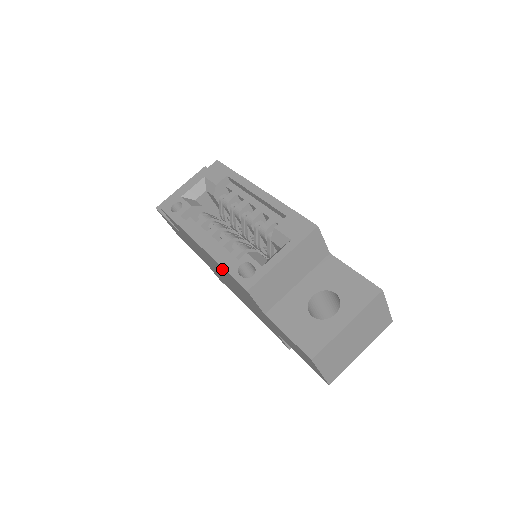
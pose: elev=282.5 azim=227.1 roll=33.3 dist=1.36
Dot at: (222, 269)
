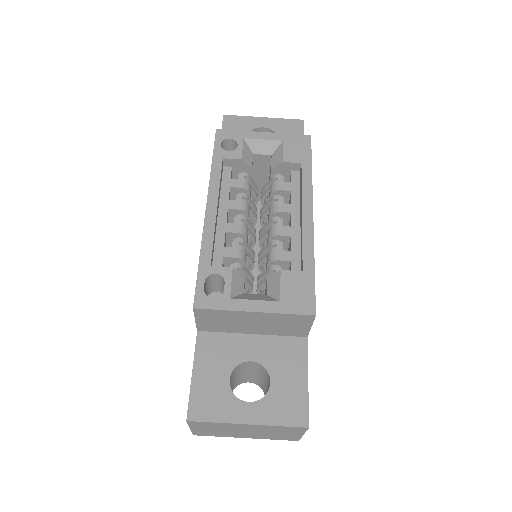
Dot at: occluded
